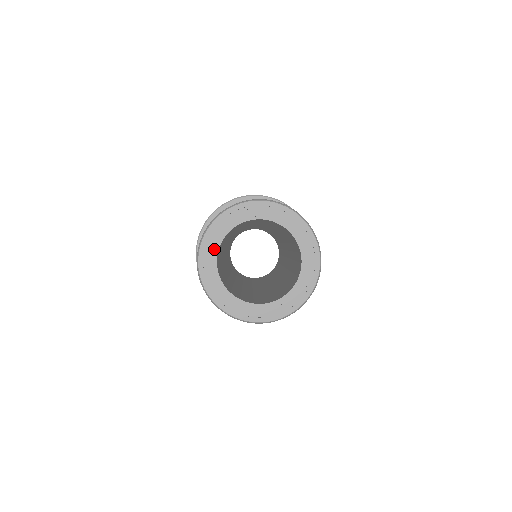
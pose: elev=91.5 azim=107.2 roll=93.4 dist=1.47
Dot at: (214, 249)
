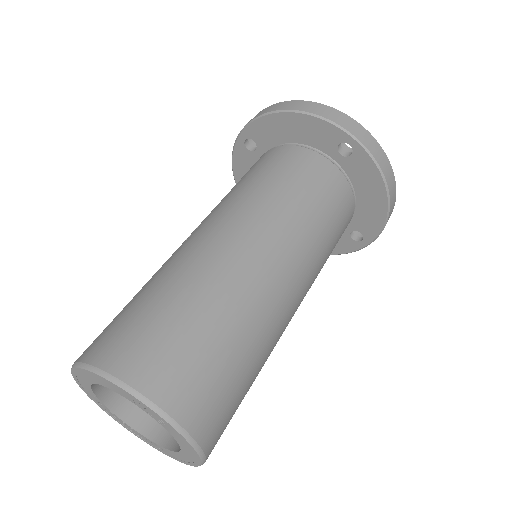
Dot at: (98, 382)
